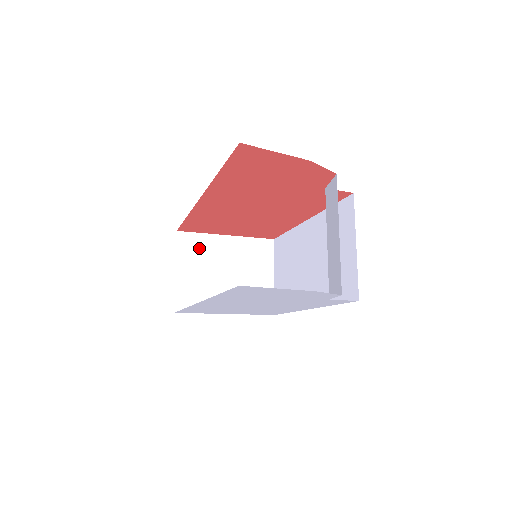
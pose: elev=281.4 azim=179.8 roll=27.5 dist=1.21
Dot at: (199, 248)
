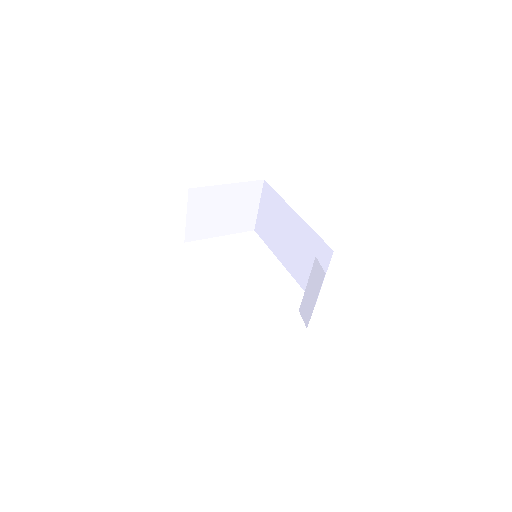
Dot at: (205, 197)
